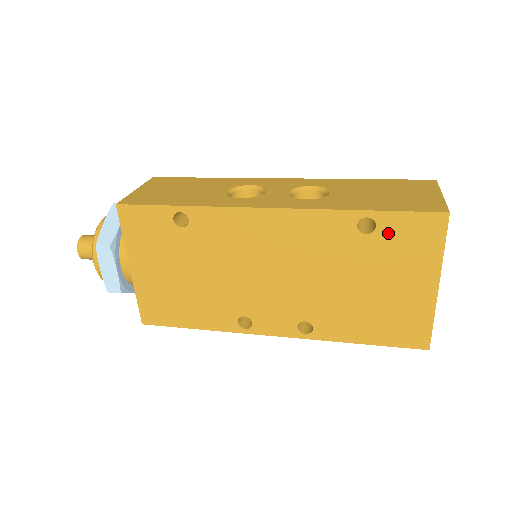
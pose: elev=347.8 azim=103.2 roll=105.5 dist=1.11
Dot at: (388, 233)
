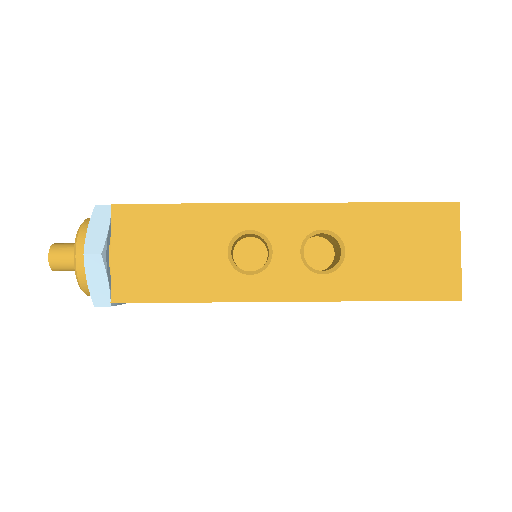
Dot at: occluded
